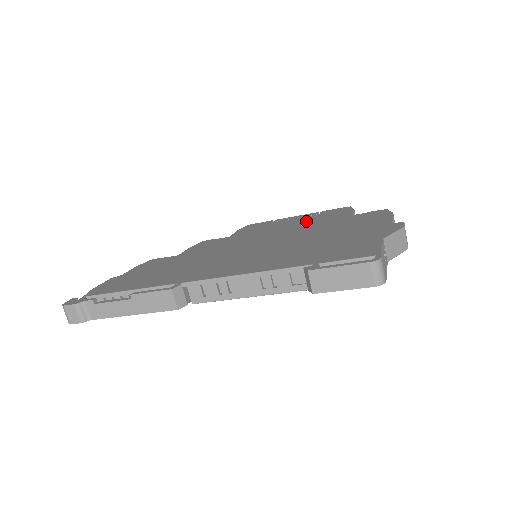
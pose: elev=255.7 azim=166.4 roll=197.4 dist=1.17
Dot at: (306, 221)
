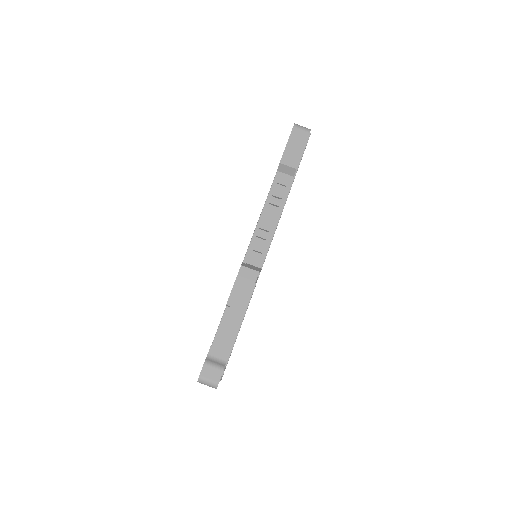
Dot at: occluded
